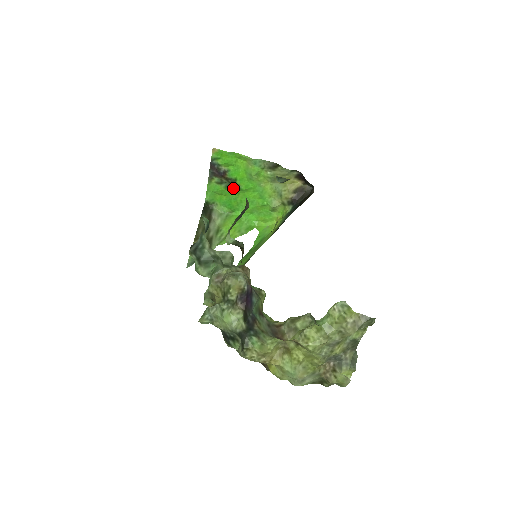
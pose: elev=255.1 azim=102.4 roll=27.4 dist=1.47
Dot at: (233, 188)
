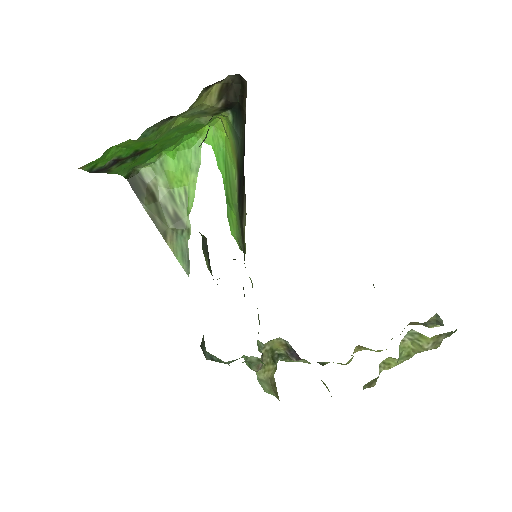
Dot at: (142, 154)
